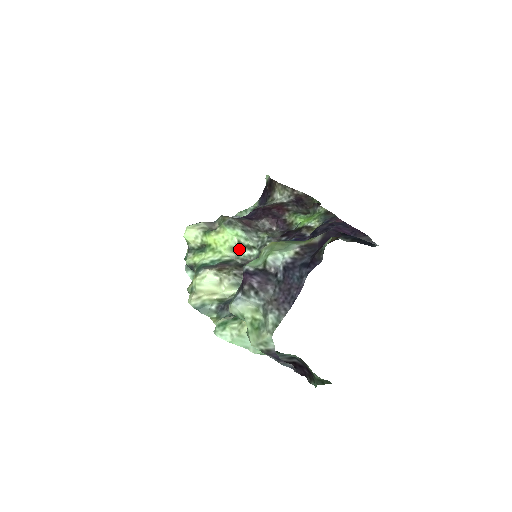
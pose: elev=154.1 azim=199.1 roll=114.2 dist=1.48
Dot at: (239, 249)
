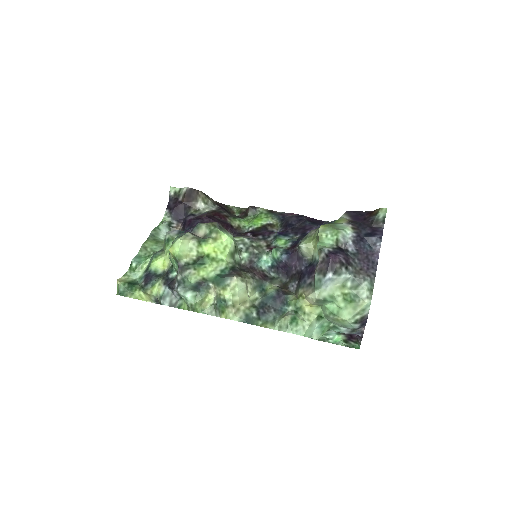
Dot at: (235, 254)
